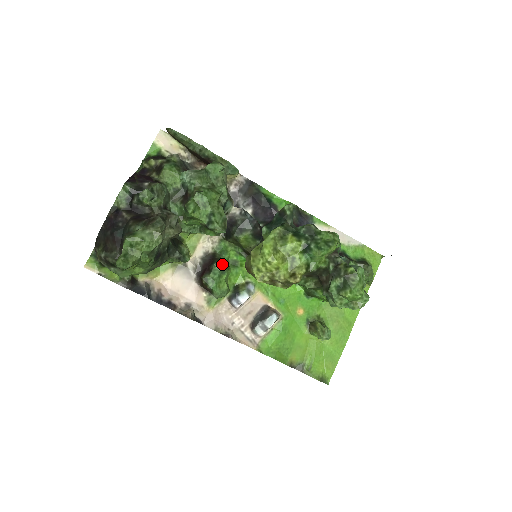
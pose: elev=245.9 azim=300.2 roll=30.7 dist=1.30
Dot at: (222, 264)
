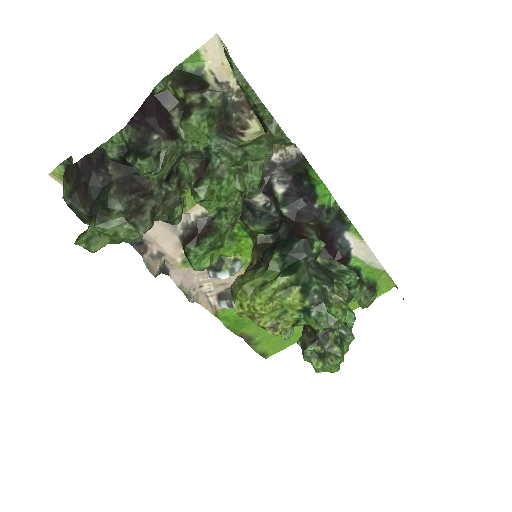
Dot at: (215, 243)
